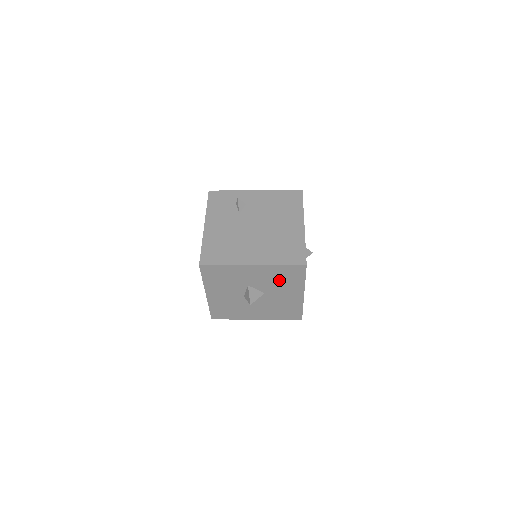
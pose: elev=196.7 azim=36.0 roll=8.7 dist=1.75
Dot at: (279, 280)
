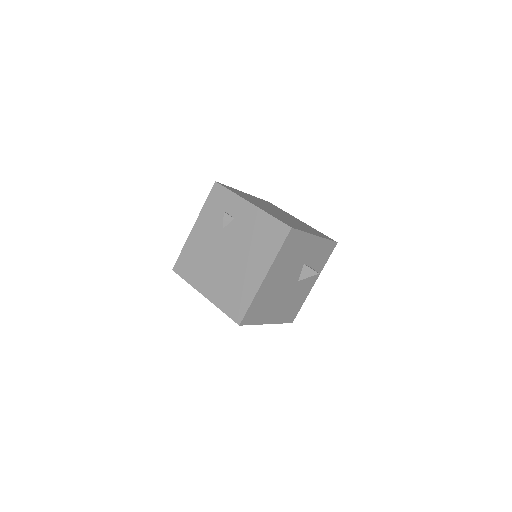
Dot at: occluded
